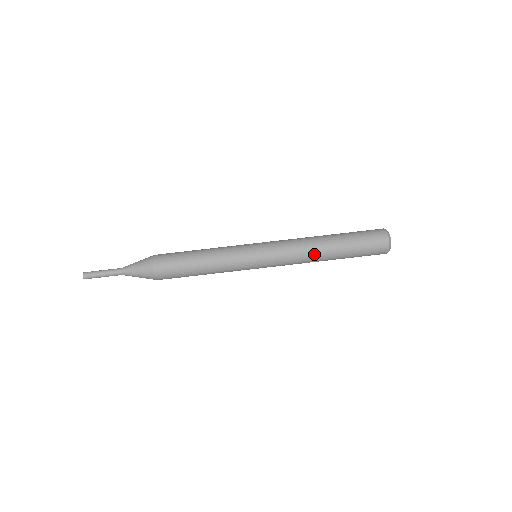
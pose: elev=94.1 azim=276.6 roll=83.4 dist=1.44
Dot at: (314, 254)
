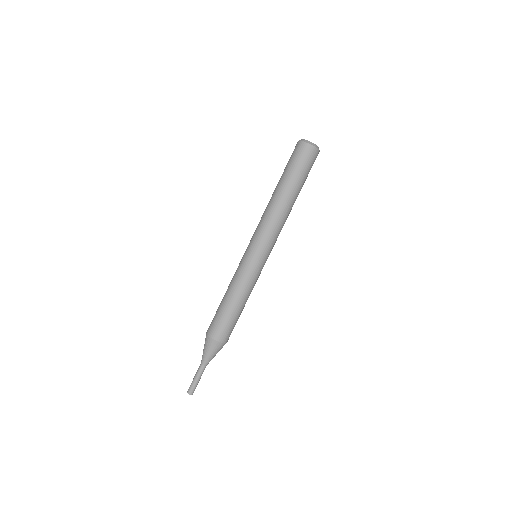
Dot at: (275, 207)
